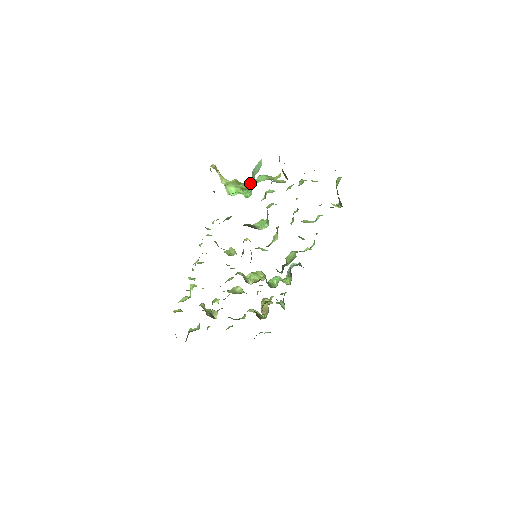
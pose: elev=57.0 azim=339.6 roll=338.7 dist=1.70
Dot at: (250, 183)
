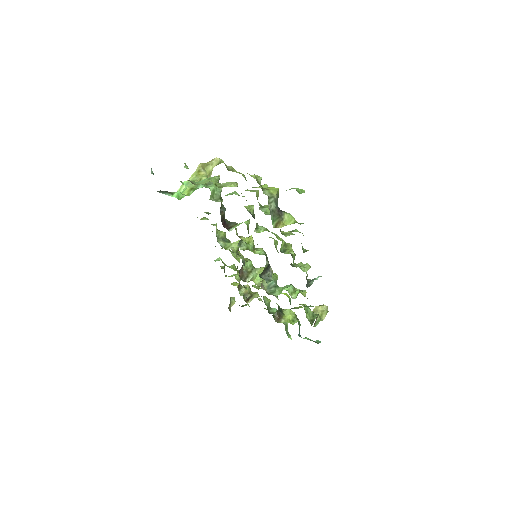
Dot at: occluded
